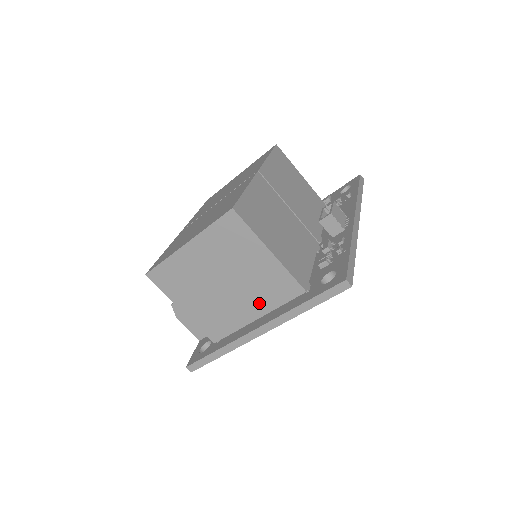
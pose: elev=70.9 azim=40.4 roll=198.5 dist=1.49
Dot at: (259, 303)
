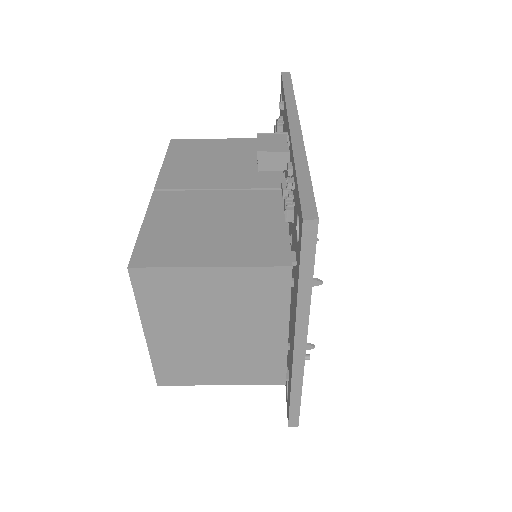
Dot at: (269, 319)
